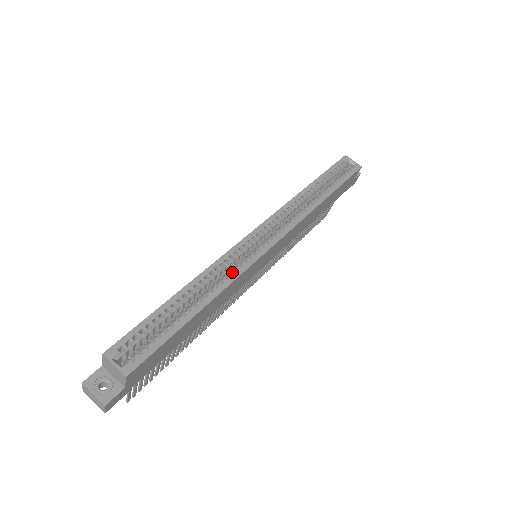
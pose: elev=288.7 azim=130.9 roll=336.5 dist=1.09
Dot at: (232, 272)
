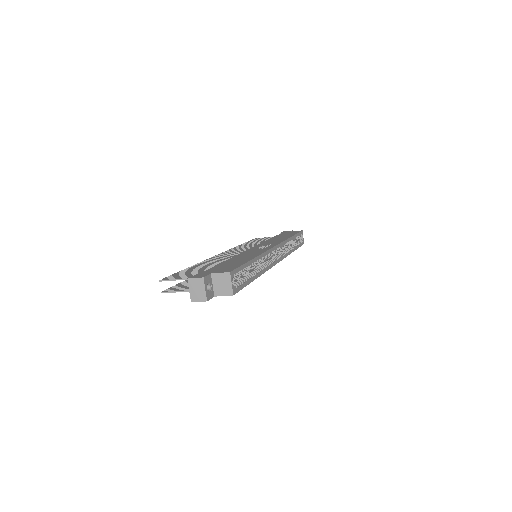
Dot at: (266, 265)
